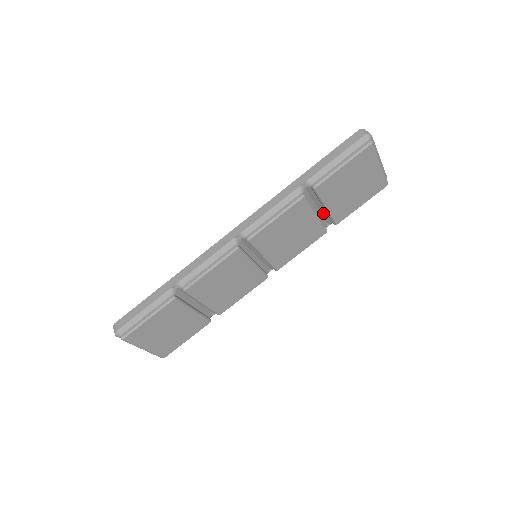
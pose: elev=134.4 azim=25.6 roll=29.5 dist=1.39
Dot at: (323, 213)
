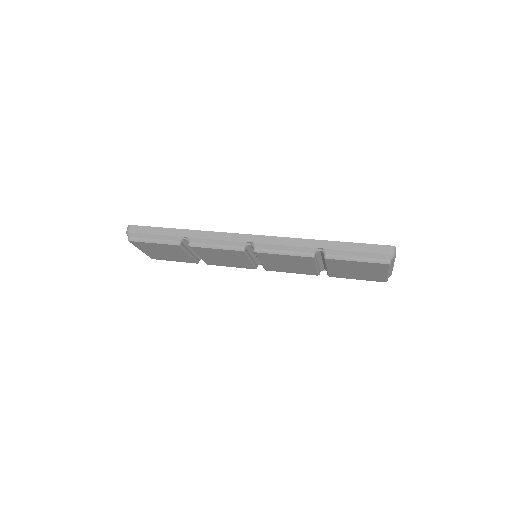
Dot at: occluded
